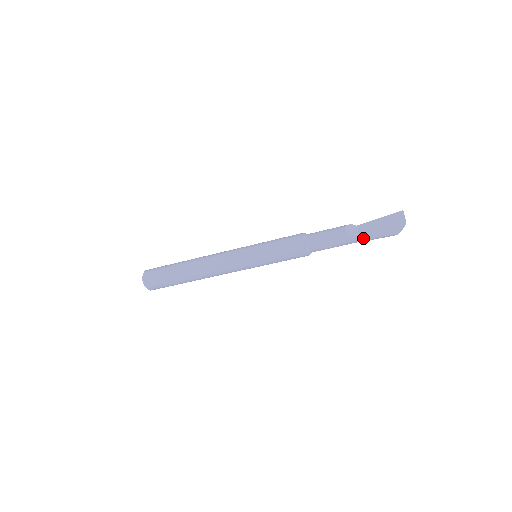
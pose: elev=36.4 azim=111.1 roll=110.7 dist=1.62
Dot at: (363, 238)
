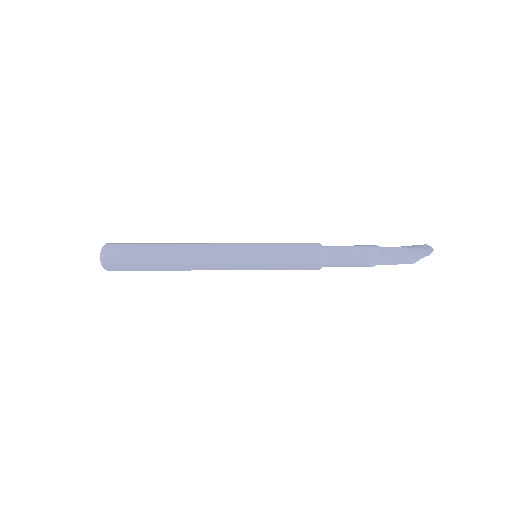
Dot at: (381, 264)
